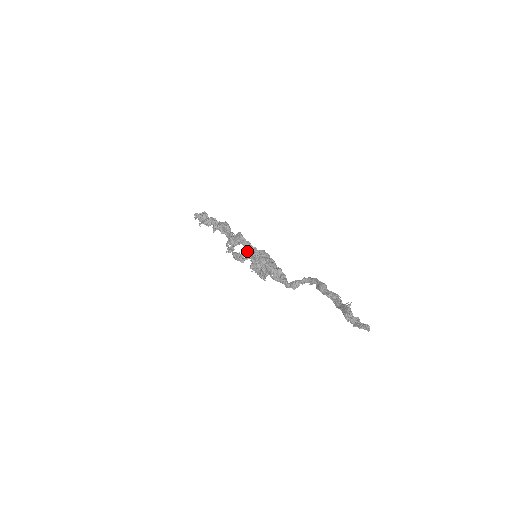
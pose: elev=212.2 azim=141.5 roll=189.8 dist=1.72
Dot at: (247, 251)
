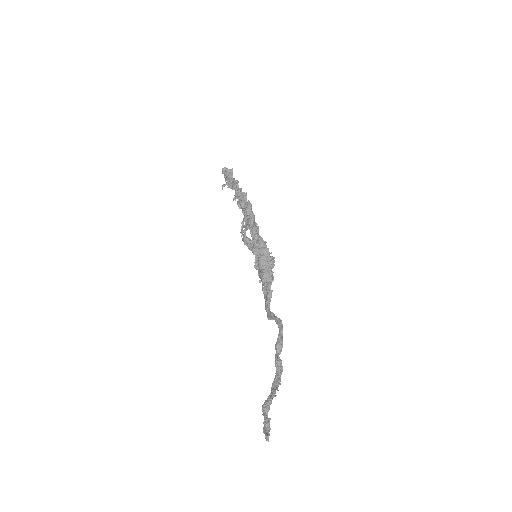
Dot at: occluded
